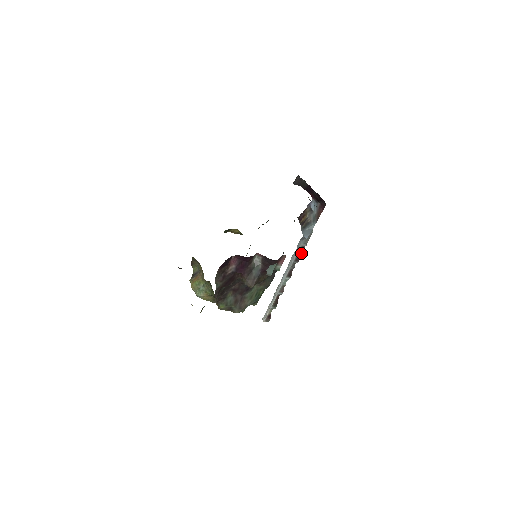
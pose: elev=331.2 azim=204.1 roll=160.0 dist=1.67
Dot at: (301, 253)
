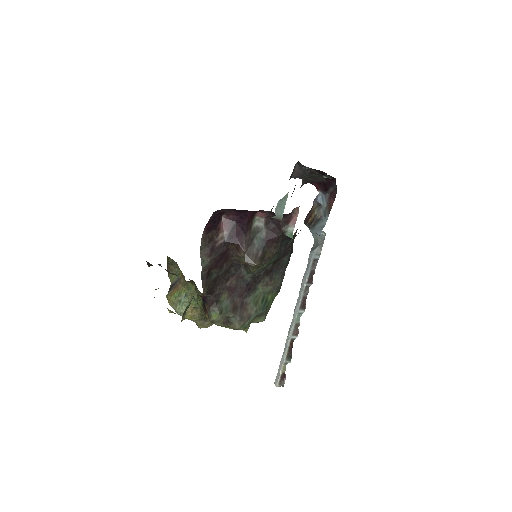
Dot at: (314, 270)
